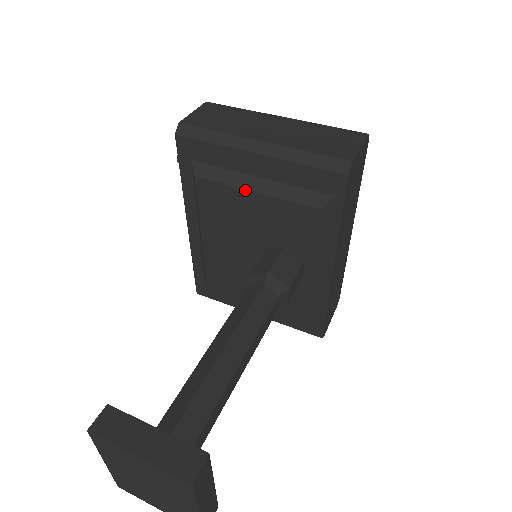
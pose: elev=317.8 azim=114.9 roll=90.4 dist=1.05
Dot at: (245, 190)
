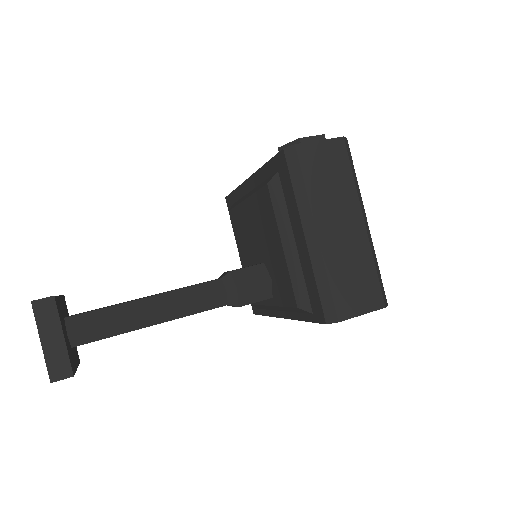
Dot at: (280, 236)
